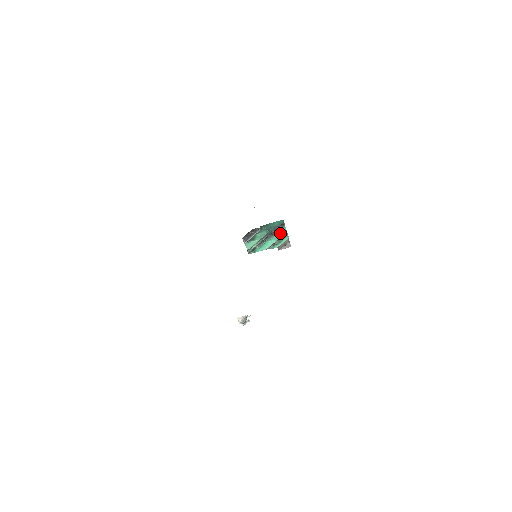
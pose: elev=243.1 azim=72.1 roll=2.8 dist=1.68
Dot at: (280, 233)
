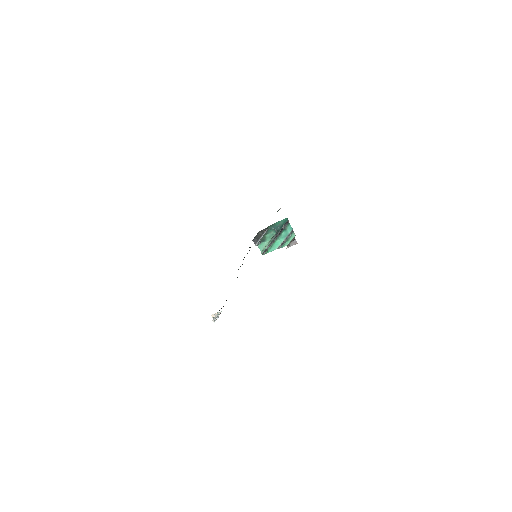
Dot at: (286, 231)
